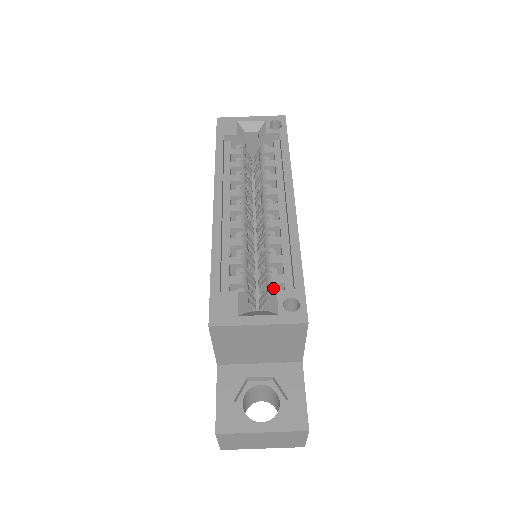
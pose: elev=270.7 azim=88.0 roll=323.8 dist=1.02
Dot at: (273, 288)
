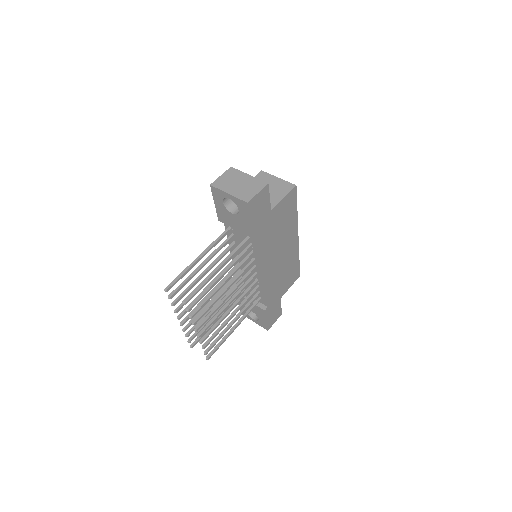
Dot at: occluded
